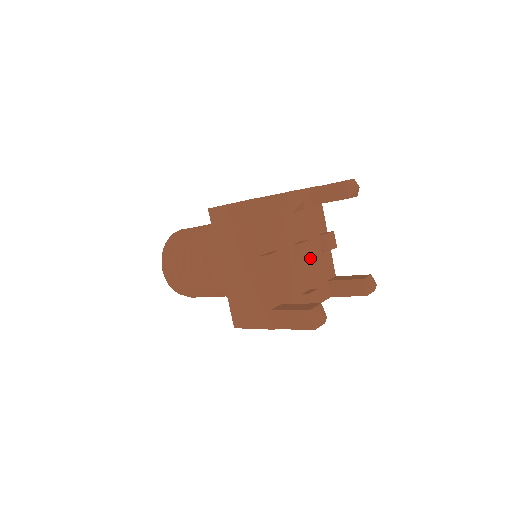
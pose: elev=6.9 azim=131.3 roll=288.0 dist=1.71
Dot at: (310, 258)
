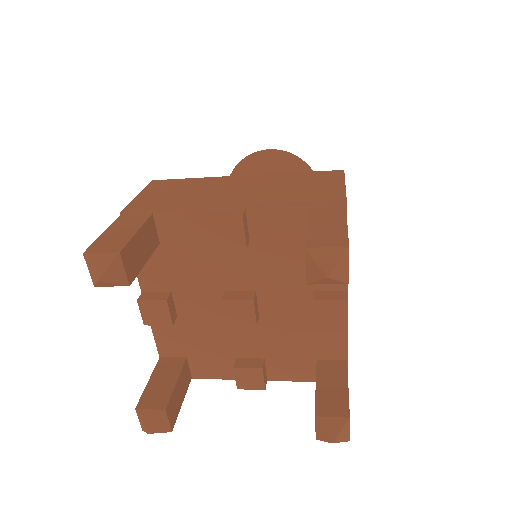
Dot at: (251, 325)
